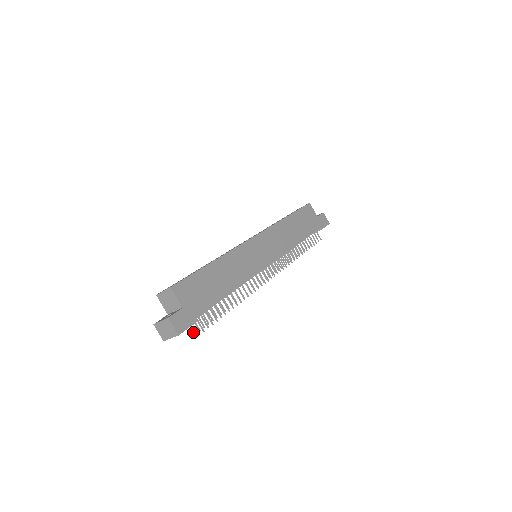
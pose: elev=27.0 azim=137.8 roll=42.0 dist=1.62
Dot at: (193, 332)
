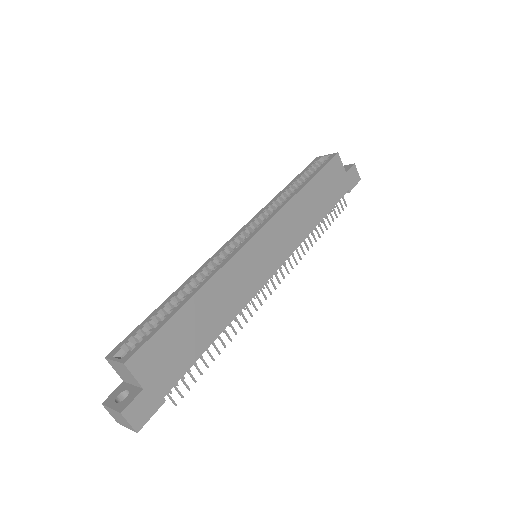
Dot at: occluded
